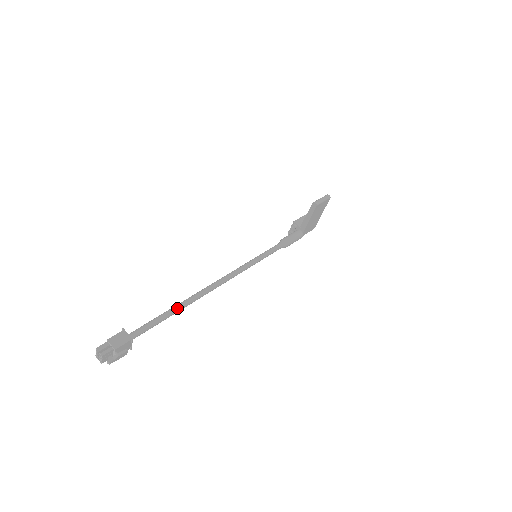
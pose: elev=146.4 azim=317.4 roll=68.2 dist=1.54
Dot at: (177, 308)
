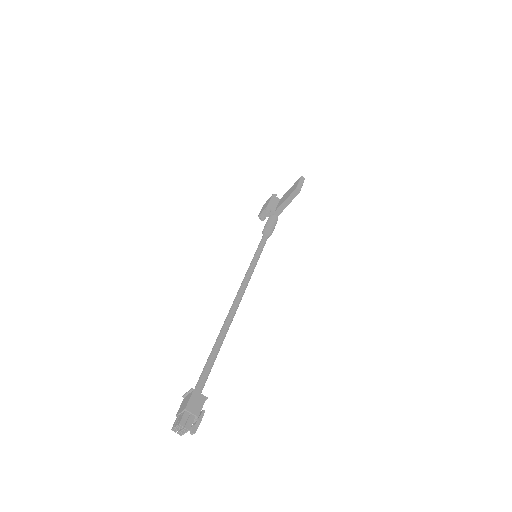
Dot at: (221, 342)
